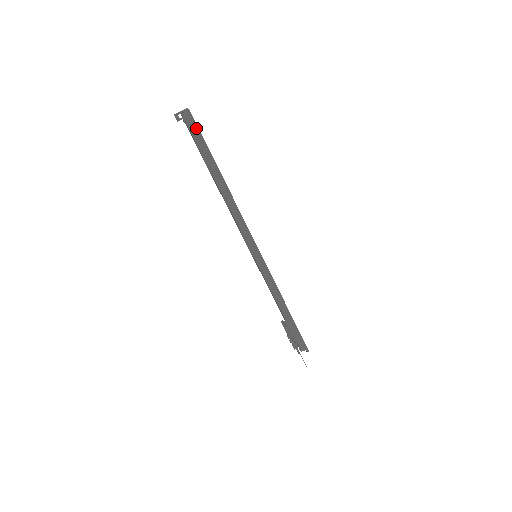
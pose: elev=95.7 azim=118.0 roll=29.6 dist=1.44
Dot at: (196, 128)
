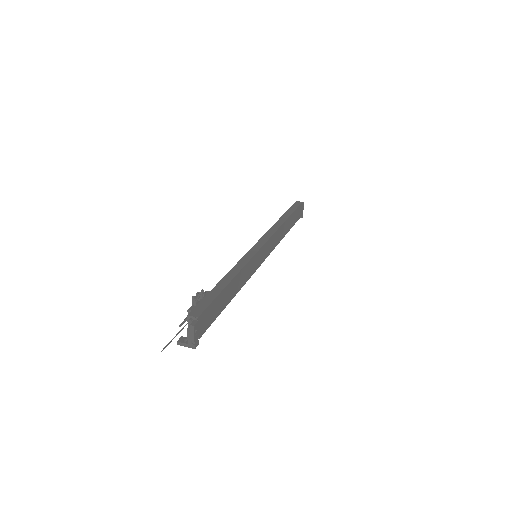
Dot at: (299, 204)
